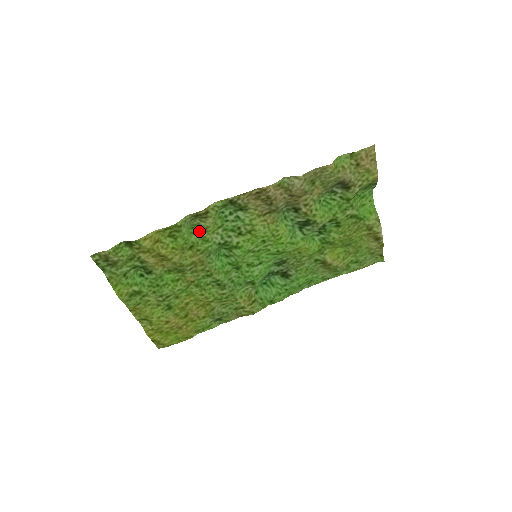
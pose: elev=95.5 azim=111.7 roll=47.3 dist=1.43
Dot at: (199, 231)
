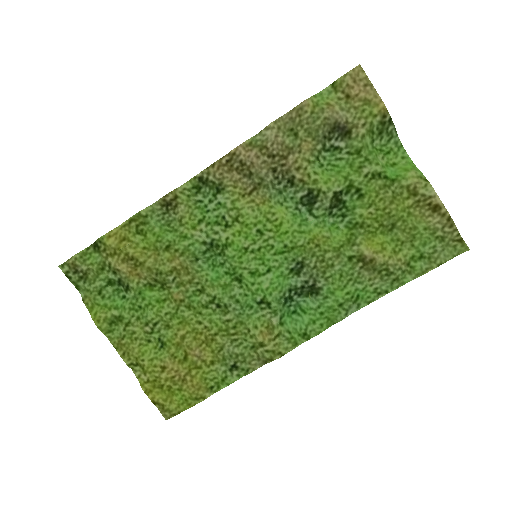
Dot at: (176, 227)
